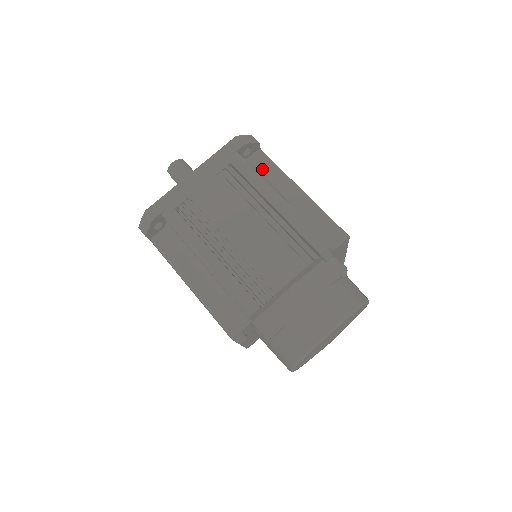
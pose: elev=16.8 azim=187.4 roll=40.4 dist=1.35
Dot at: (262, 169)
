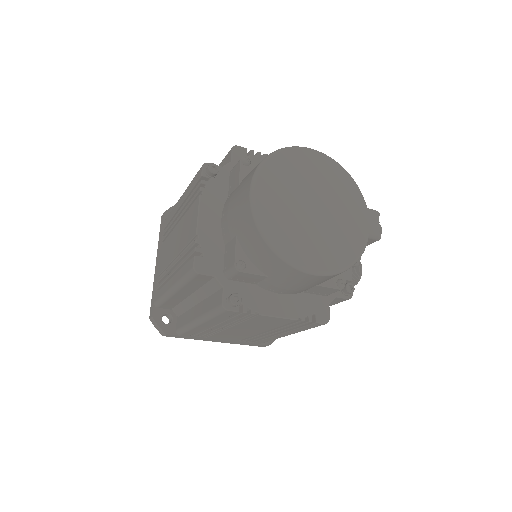
Dot at: occluded
